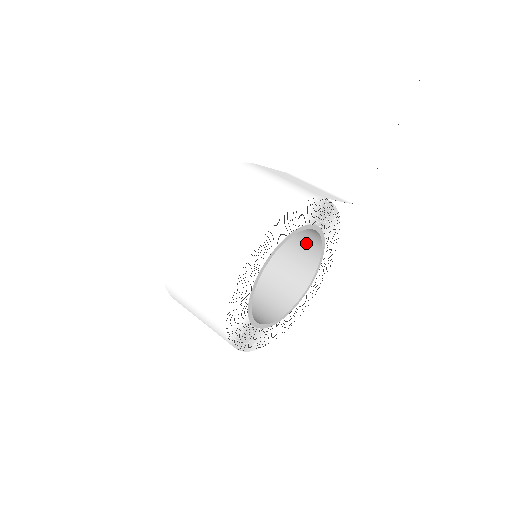
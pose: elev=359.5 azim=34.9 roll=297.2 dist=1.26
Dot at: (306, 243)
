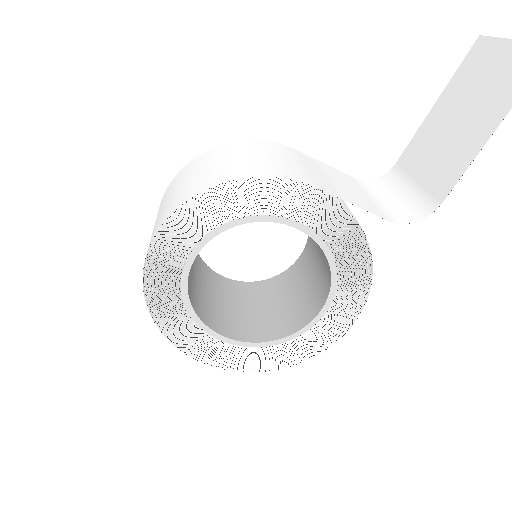
Dot at: (325, 263)
